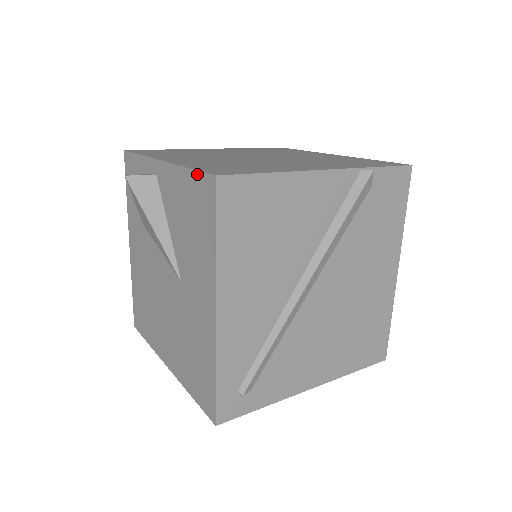
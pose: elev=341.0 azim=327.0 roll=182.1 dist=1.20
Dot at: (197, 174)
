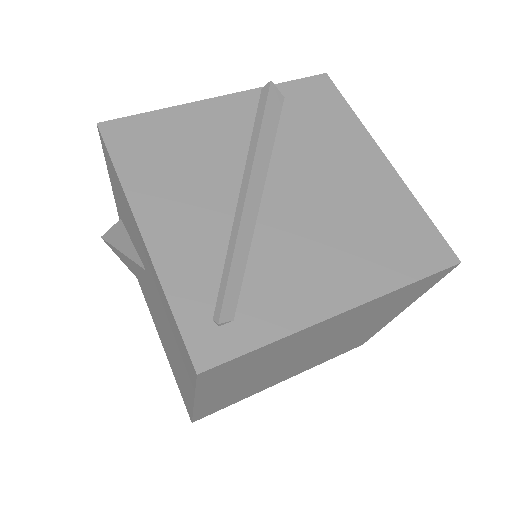
Dot at: (103, 152)
